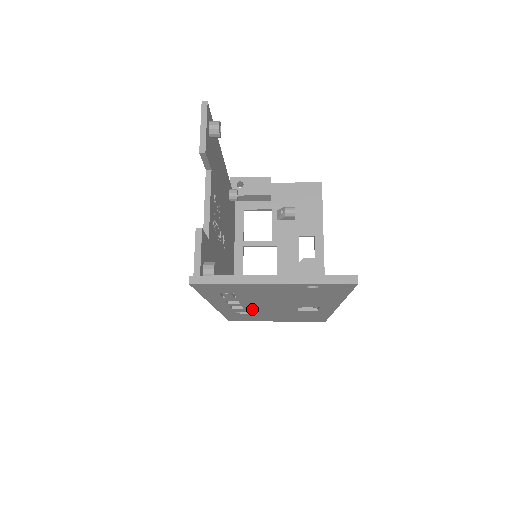
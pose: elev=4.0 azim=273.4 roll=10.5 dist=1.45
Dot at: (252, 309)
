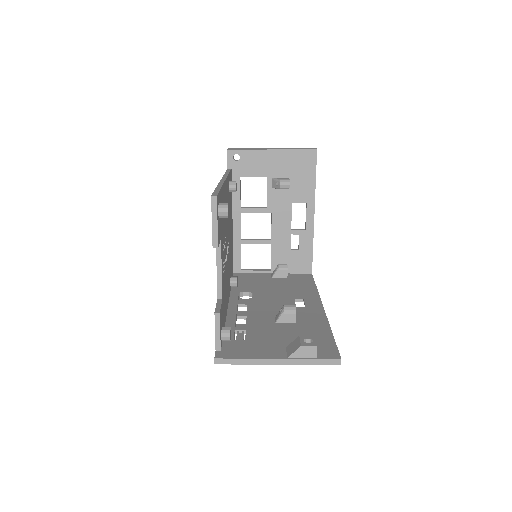
Dot at: occluded
